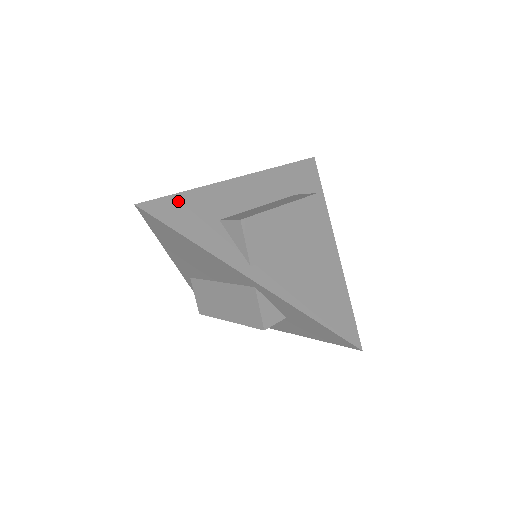
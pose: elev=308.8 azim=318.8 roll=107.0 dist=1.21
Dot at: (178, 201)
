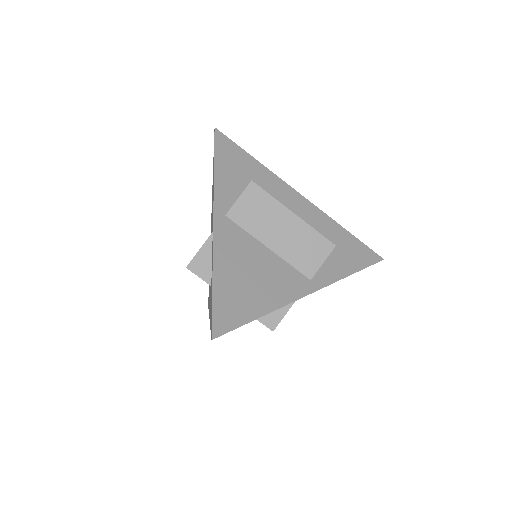
Dot at: (241, 154)
